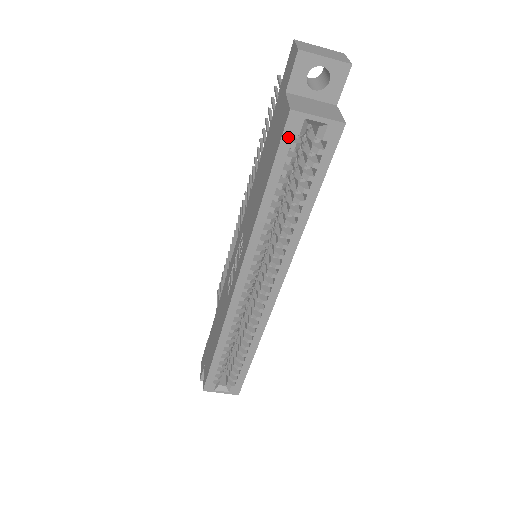
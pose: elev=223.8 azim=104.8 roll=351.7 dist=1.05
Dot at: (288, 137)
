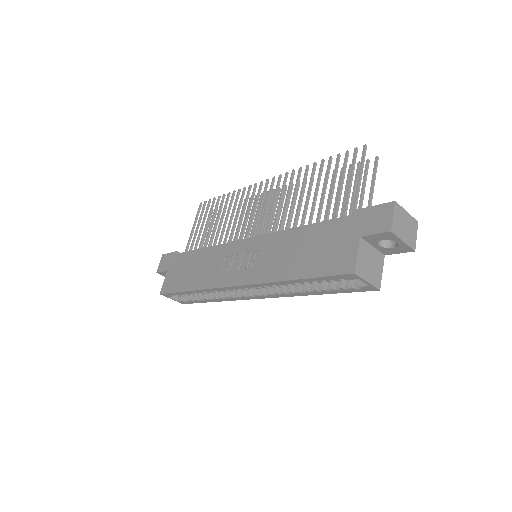
Dot at: (339, 277)
